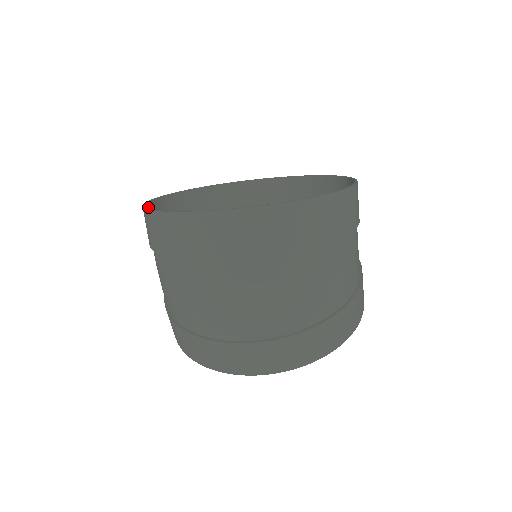
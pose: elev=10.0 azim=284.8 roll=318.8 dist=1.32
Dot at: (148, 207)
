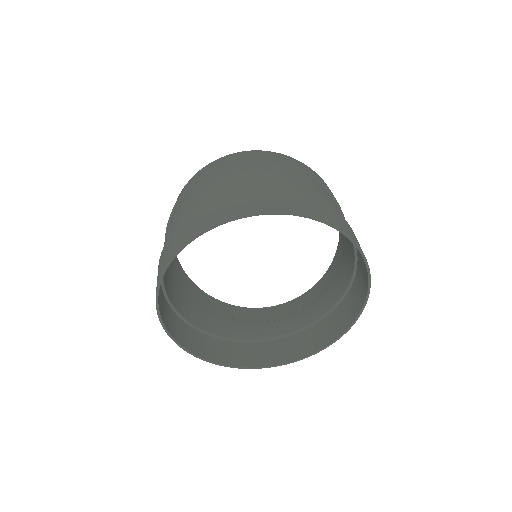
Dot at: occluded
